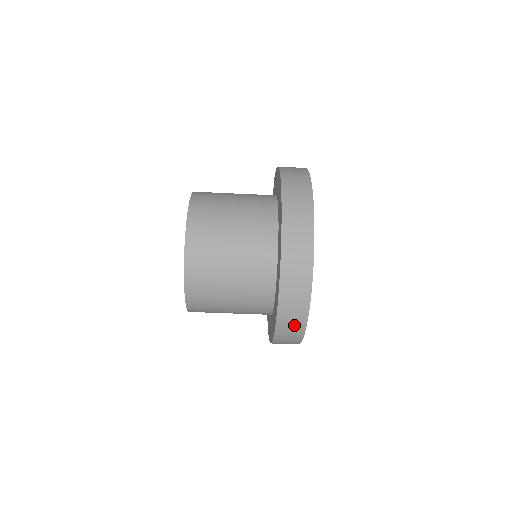
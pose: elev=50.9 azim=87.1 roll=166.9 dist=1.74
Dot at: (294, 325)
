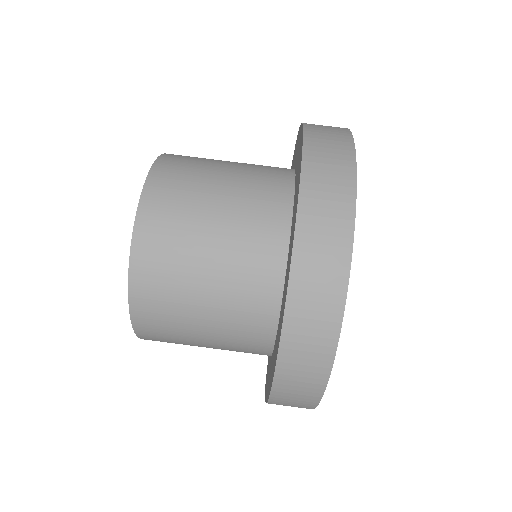
Dot at: (331, 215)
